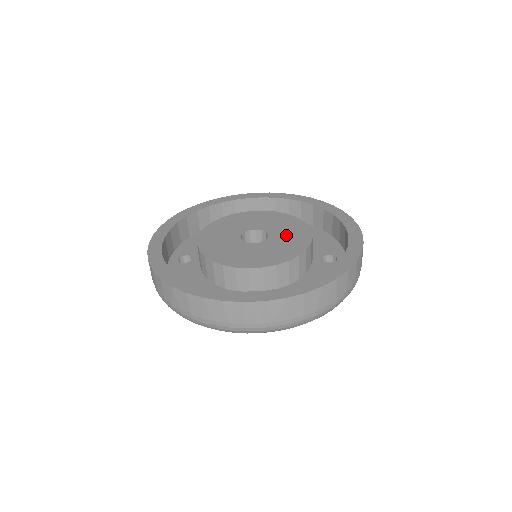
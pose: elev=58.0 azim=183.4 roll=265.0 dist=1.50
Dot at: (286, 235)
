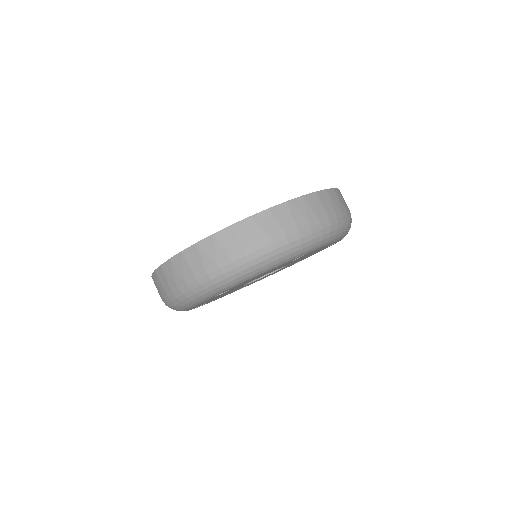
Dot at: occluded
